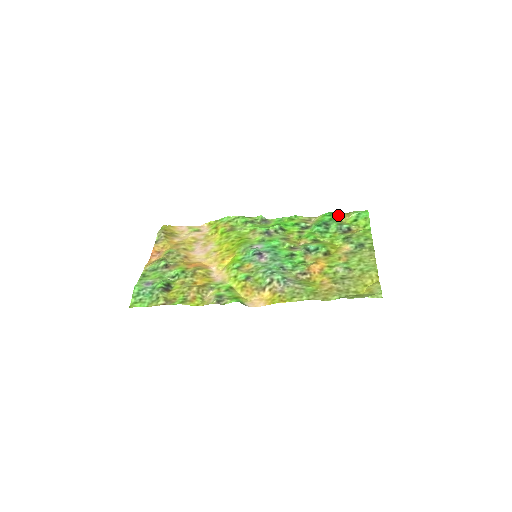
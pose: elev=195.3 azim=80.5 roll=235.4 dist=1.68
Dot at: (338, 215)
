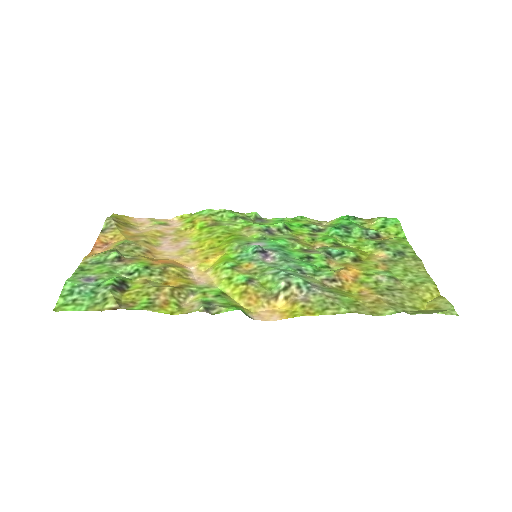
Dot at: (358, 220)
